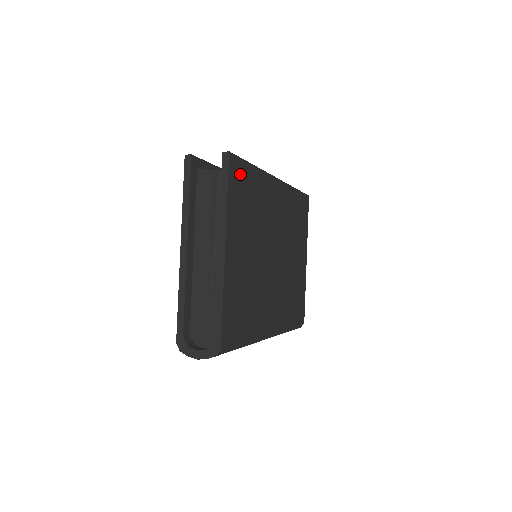
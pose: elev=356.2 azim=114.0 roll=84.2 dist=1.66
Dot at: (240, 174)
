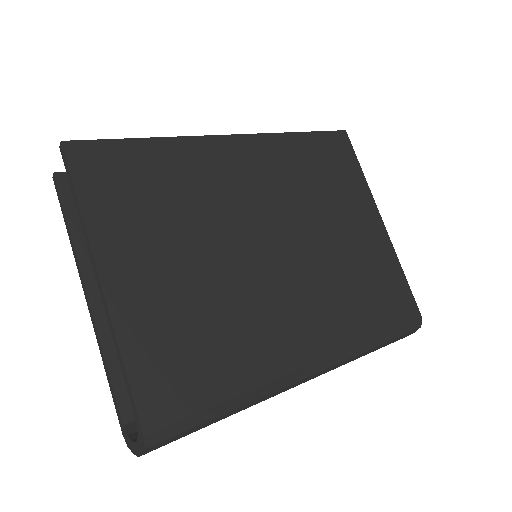
Dot at: (108, 162)
